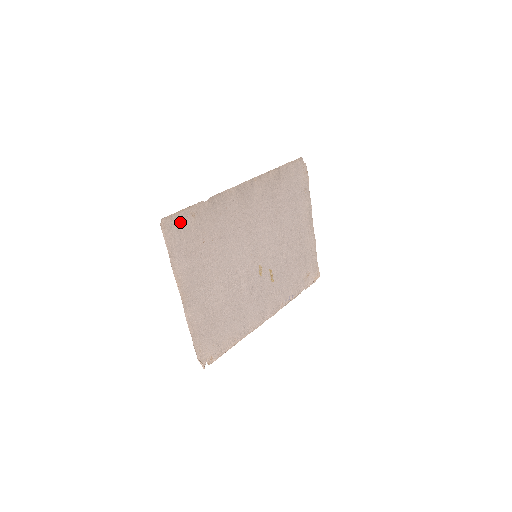
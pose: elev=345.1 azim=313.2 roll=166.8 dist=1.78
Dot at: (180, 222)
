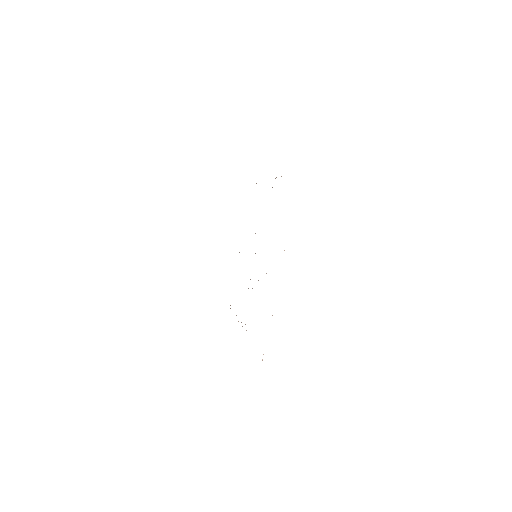
Dot at: occluded
